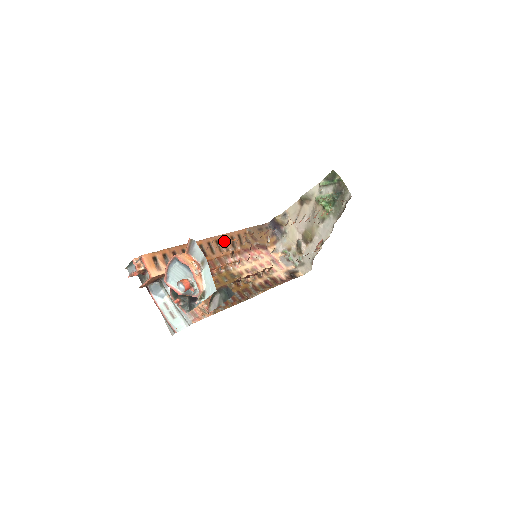
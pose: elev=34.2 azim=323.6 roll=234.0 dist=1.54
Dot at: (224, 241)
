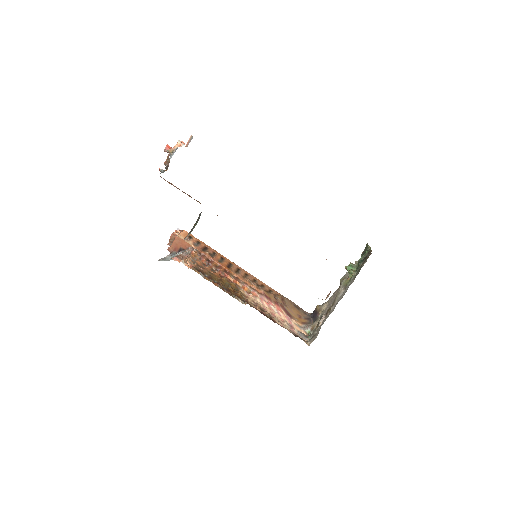
Dot at: (253, 280)
